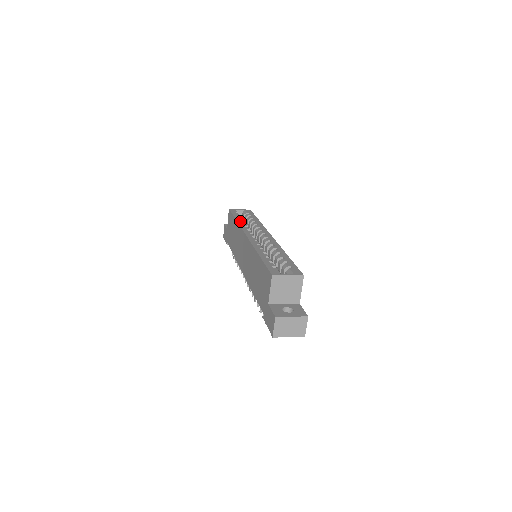
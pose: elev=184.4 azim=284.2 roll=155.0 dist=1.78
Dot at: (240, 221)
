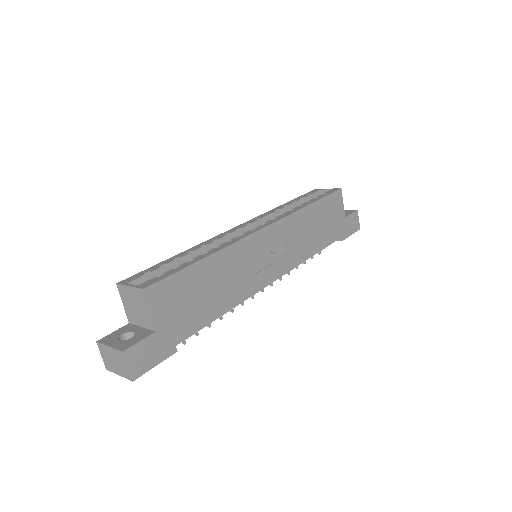
Dot at: (281, 206)
